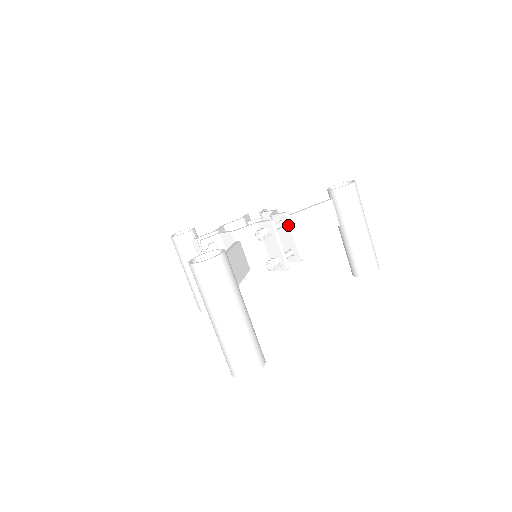
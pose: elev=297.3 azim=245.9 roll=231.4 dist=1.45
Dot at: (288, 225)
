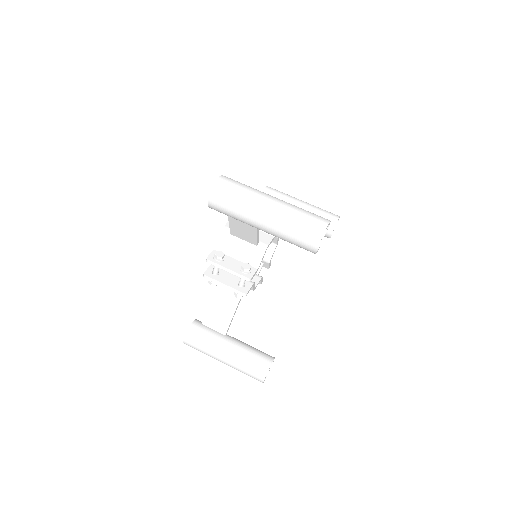
Dot at: occluded
